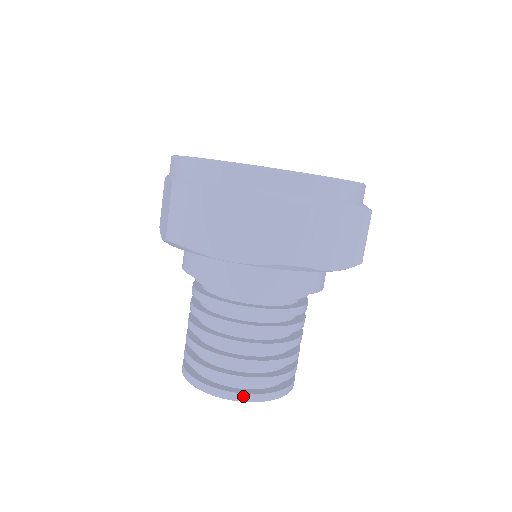
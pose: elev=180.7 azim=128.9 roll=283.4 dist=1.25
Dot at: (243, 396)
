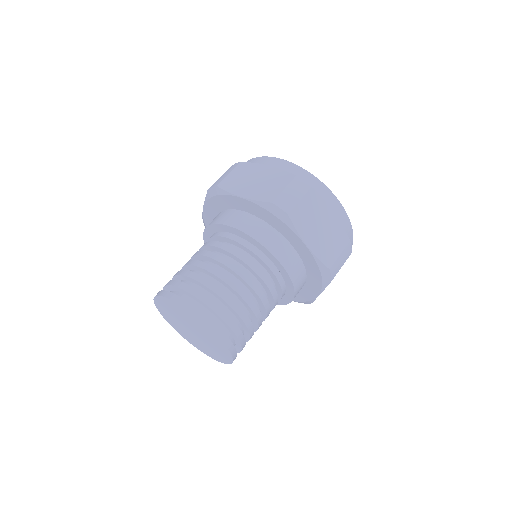
Dot at: (230, 343)
